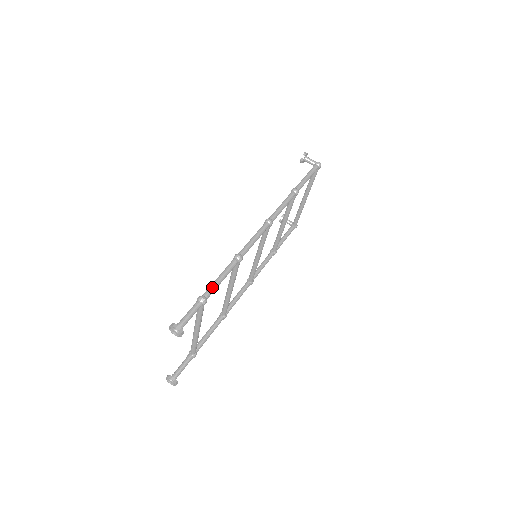
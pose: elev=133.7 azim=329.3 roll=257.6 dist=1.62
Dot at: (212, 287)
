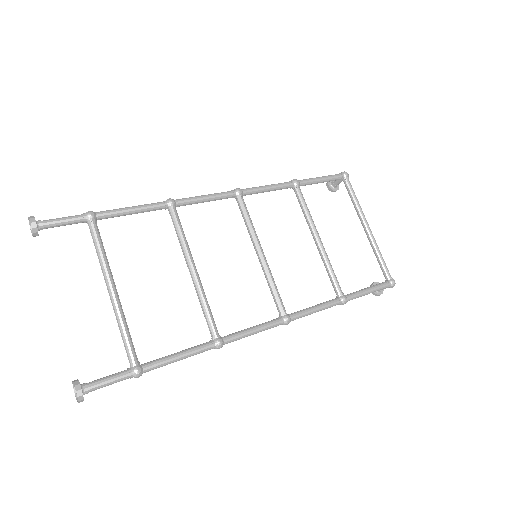
Dot at: (111, 210)
